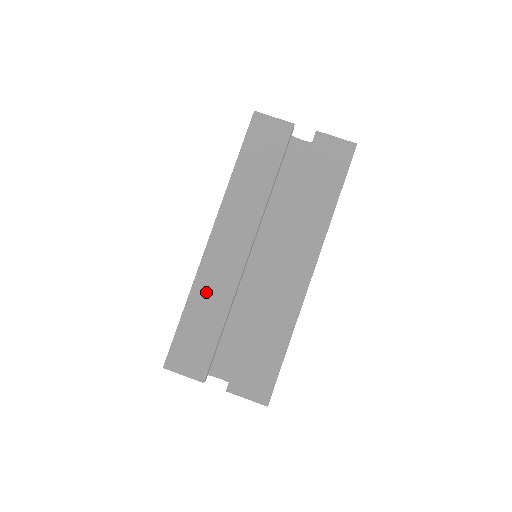
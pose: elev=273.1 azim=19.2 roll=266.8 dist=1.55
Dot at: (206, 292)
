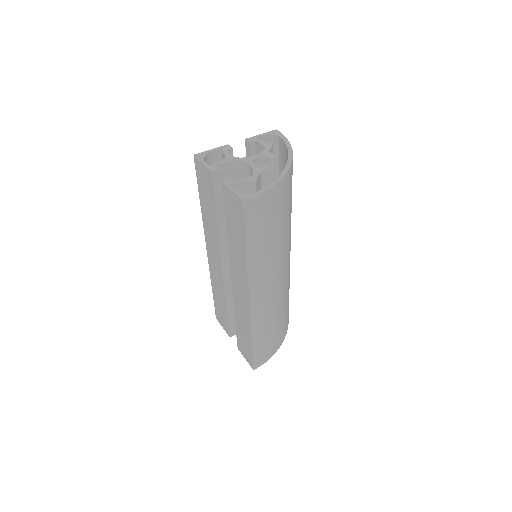
Dot at: (216, 285)
